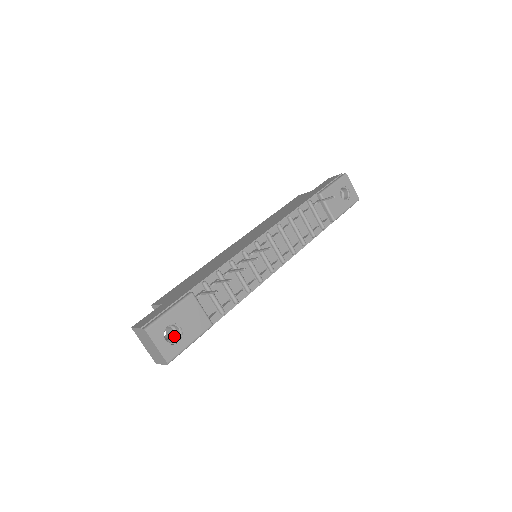
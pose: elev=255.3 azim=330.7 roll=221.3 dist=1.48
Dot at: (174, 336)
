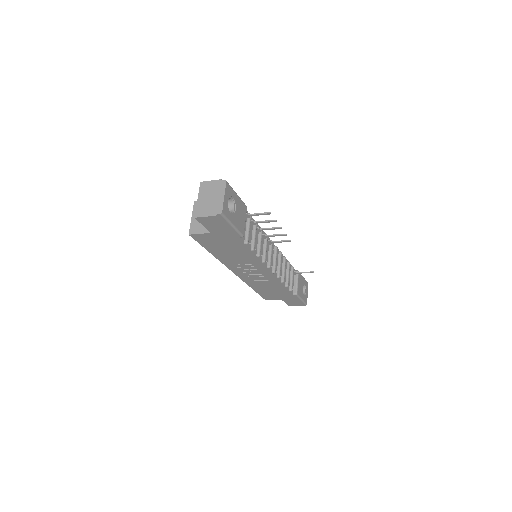
Dot at: occluded
